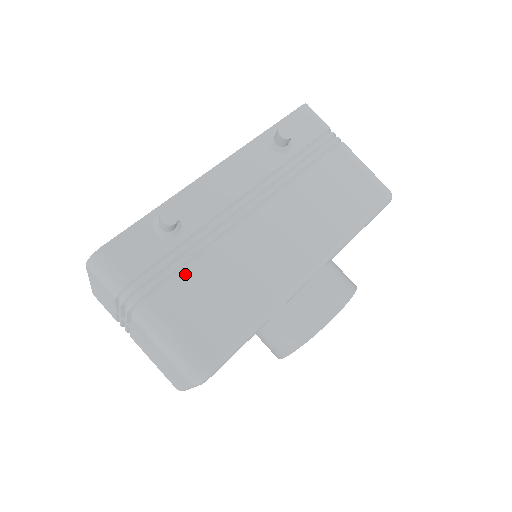
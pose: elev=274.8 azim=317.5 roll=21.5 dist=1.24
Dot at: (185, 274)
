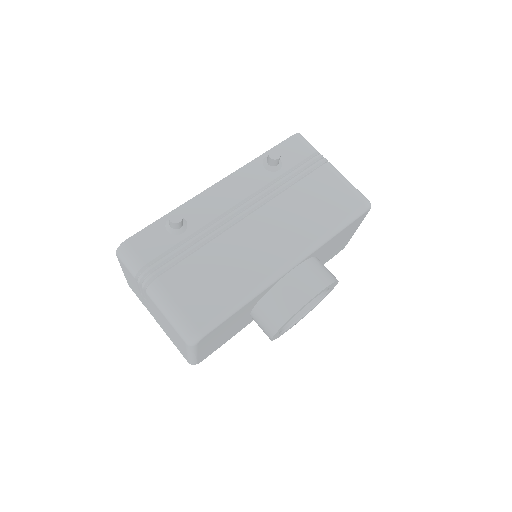
Dot at: (187, 261)
